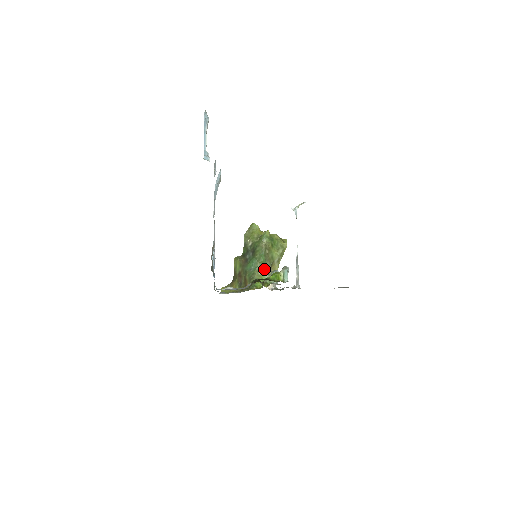
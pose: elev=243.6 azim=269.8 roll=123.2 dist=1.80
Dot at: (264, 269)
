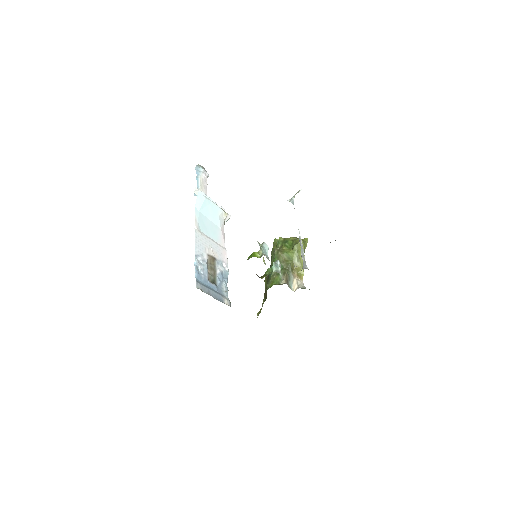
Dot at: occluded
